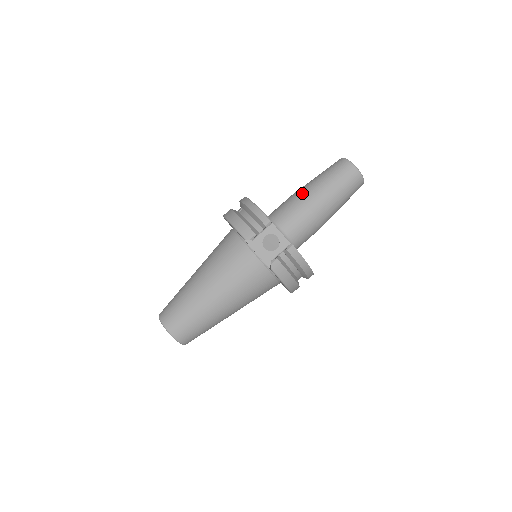
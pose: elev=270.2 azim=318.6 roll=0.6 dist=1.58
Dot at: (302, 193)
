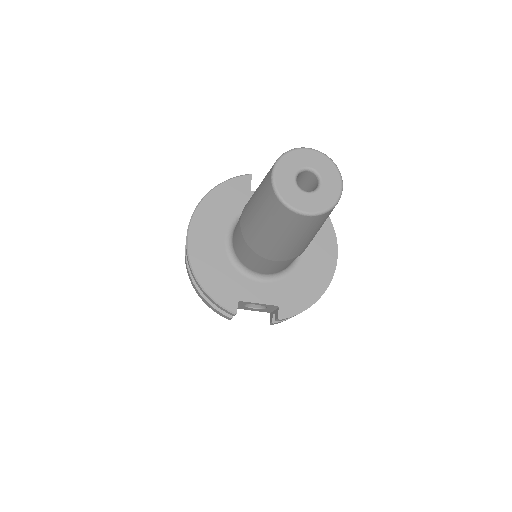
Dot at: (249, 242)
